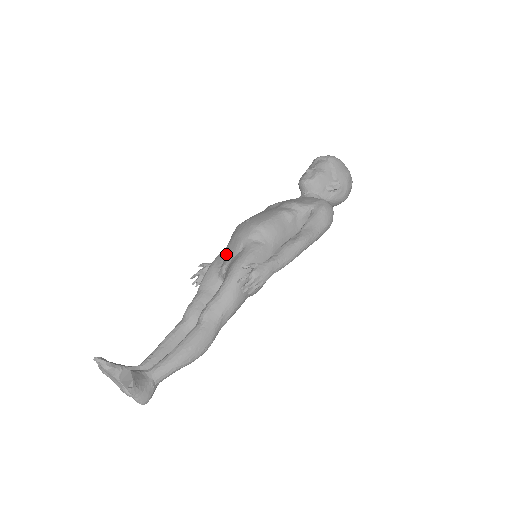
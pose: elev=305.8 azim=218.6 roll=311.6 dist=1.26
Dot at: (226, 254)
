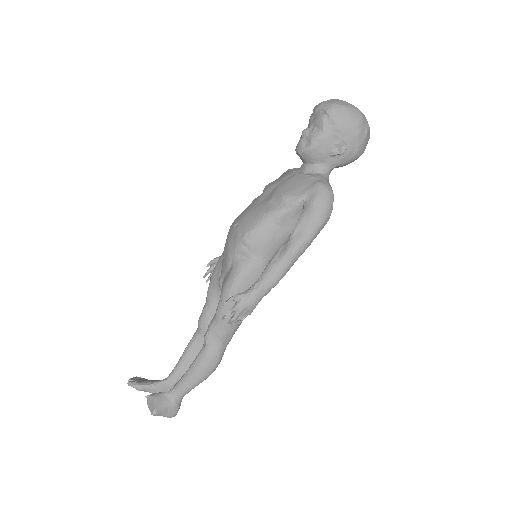
Dot at: (222, 264)
